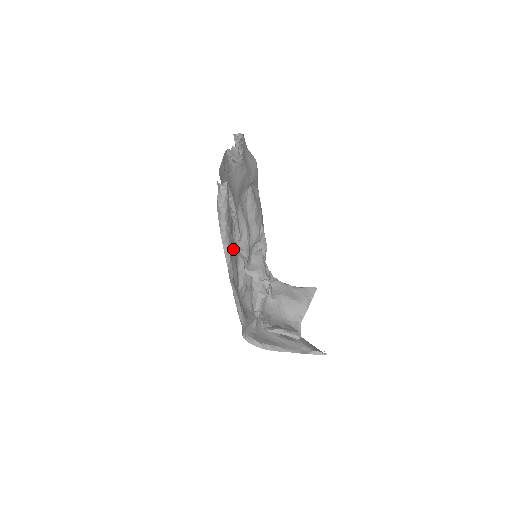
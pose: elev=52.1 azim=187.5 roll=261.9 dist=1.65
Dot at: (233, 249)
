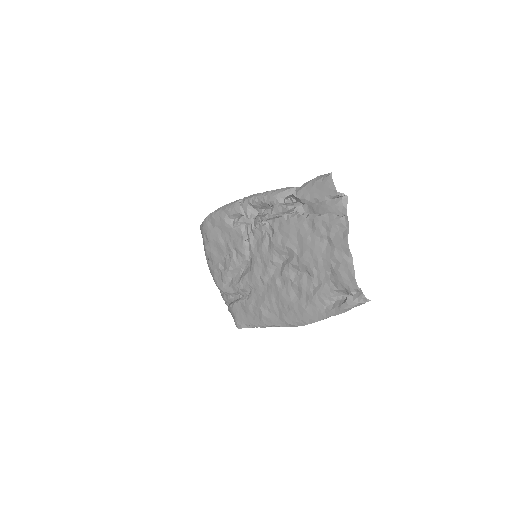
Dot at: (291, 294)
